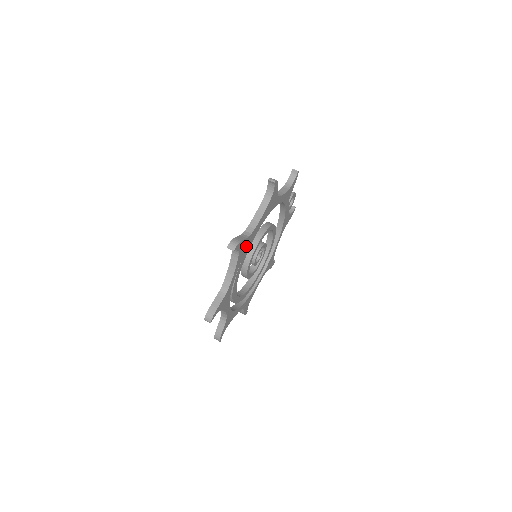
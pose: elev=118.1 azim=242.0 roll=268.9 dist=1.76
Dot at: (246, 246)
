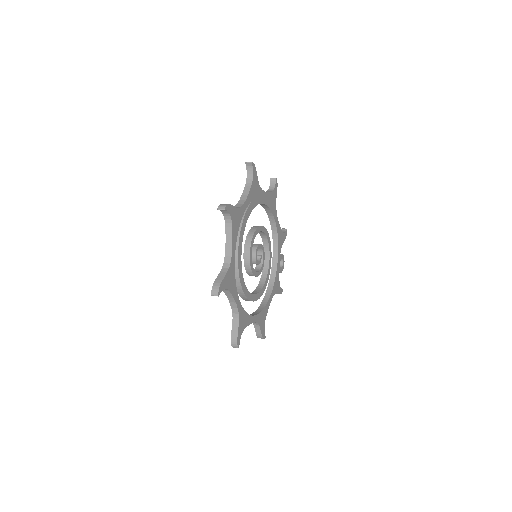
Dot at: (256, 192)
